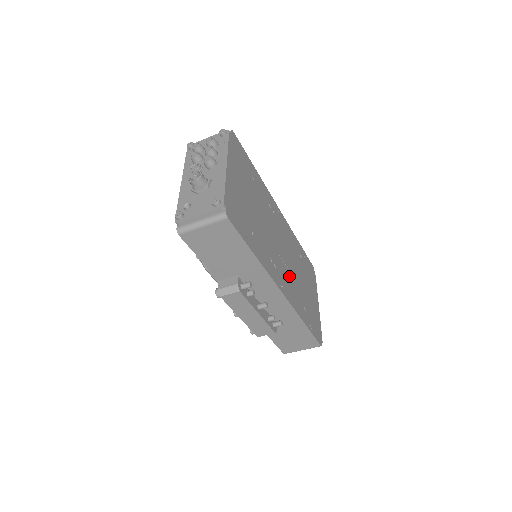
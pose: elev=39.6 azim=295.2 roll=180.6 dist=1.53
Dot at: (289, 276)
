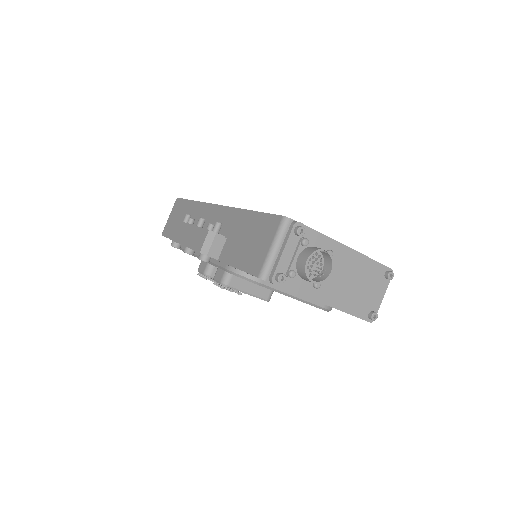
Dot at: occluded
